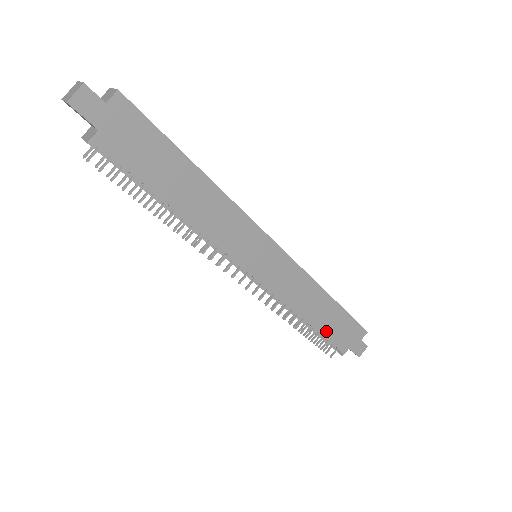
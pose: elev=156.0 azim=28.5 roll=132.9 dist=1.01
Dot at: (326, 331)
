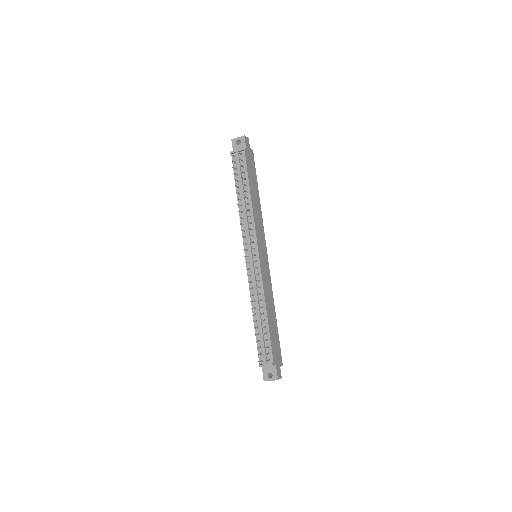
Dot at: (271, 333)
